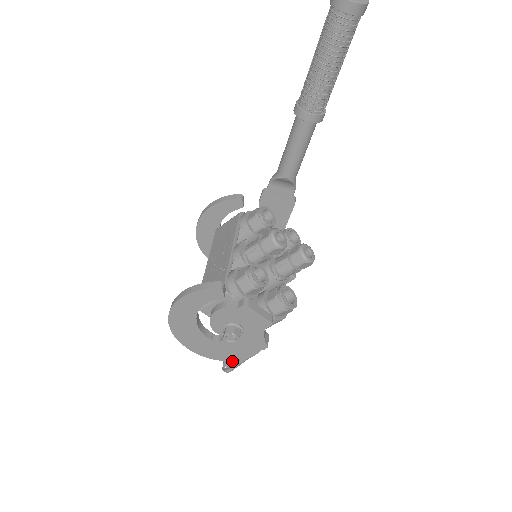
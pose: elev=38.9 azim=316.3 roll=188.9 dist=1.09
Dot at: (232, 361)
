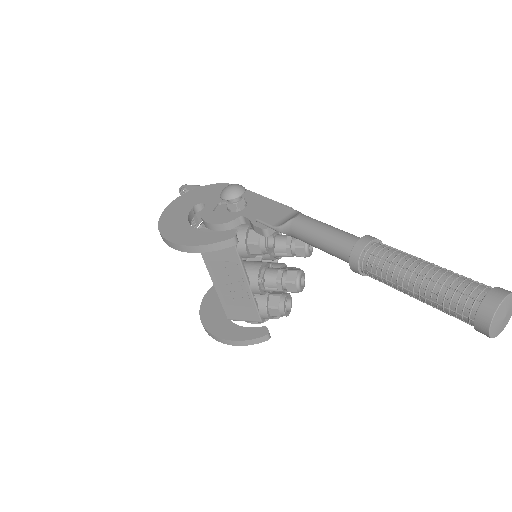
Dot at: occluded
